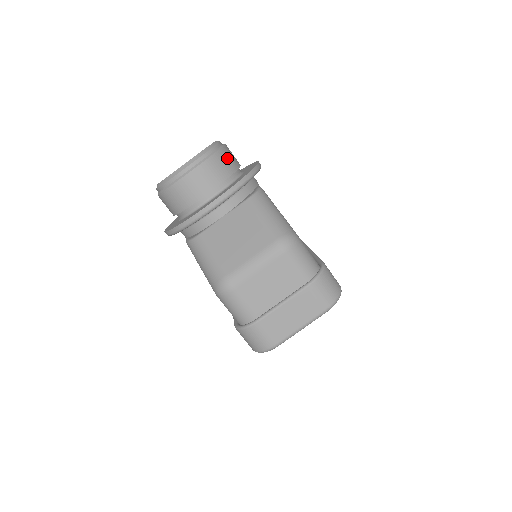
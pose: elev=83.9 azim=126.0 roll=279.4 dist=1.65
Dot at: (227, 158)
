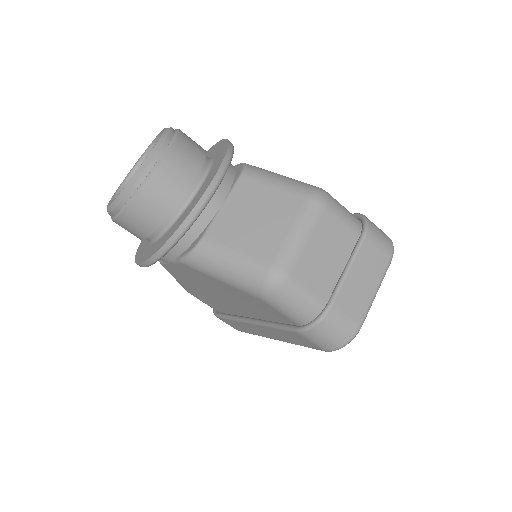
Dot at: (191, 140)
